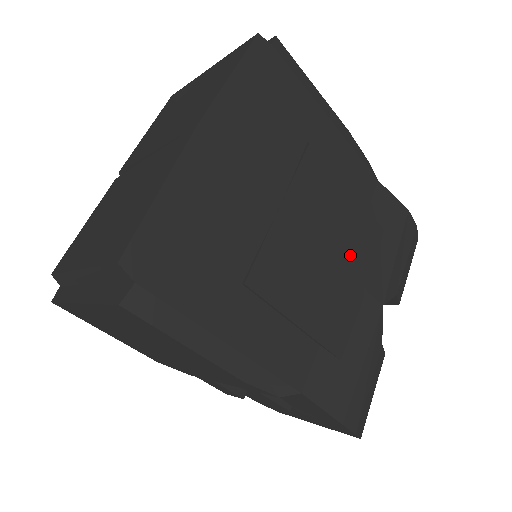
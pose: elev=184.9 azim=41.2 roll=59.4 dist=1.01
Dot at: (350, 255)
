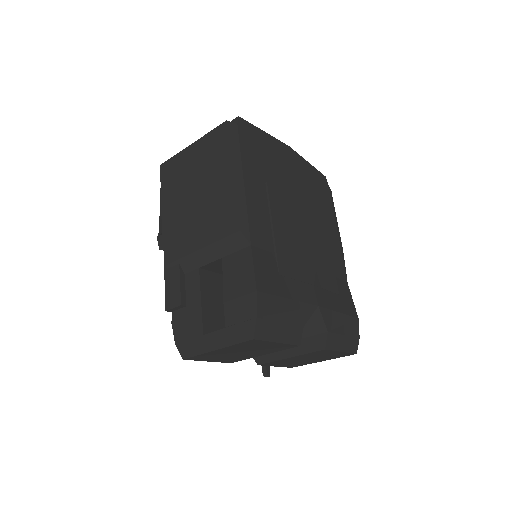
Dot at: (315, 262)
